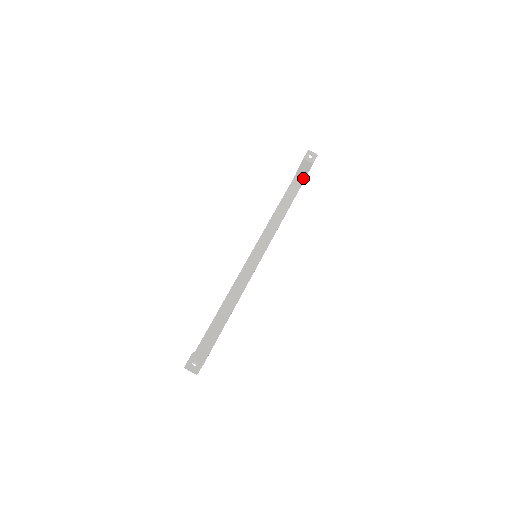
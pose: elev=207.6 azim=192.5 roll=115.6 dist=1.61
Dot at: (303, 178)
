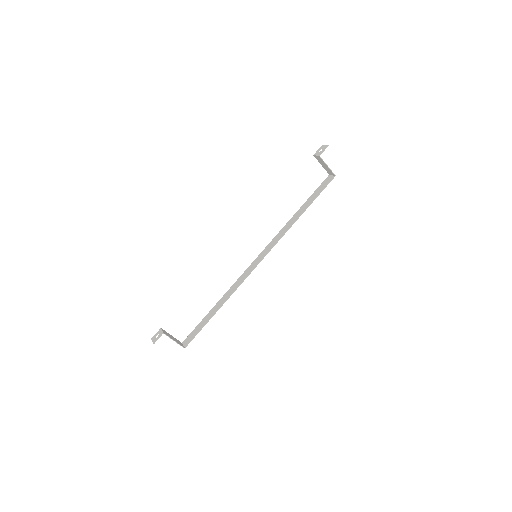
Dot at: (333, 174)
